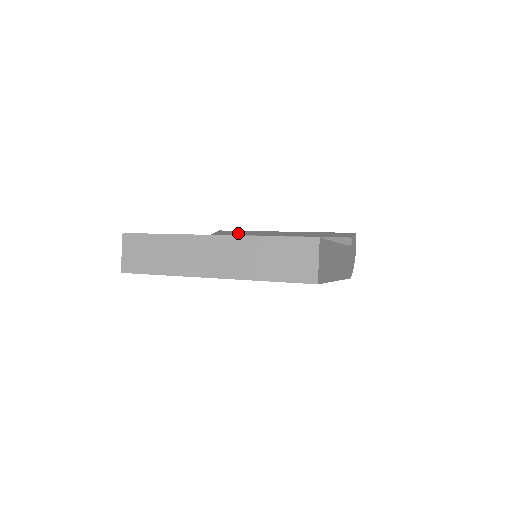
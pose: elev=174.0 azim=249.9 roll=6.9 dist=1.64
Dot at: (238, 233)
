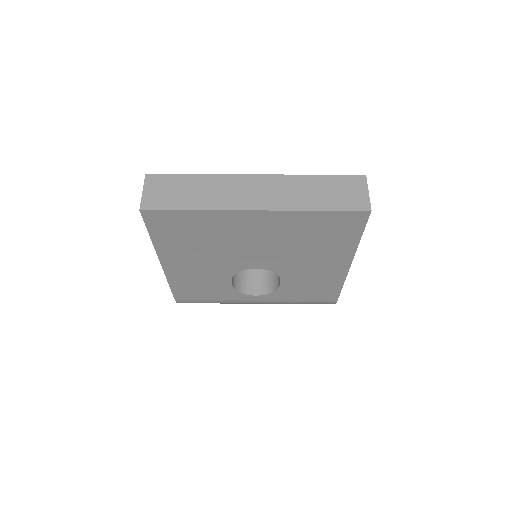
Dot at: occluded
